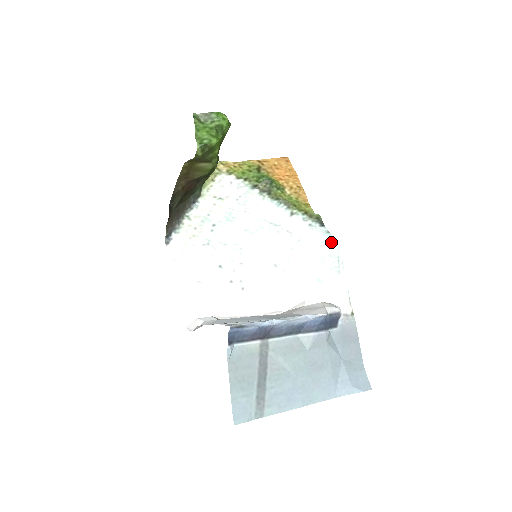
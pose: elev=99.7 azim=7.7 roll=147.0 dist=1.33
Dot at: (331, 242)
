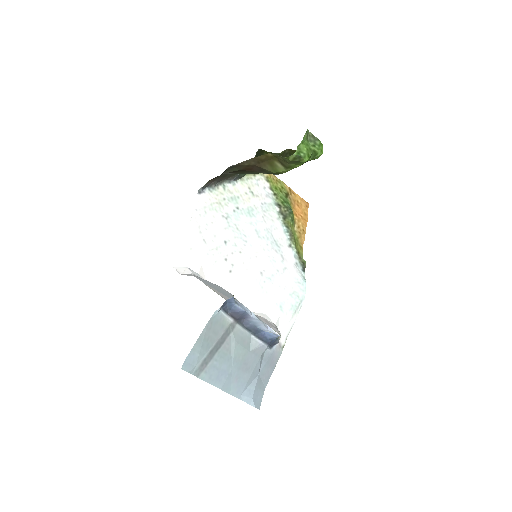
Dot at: (303, 287)
